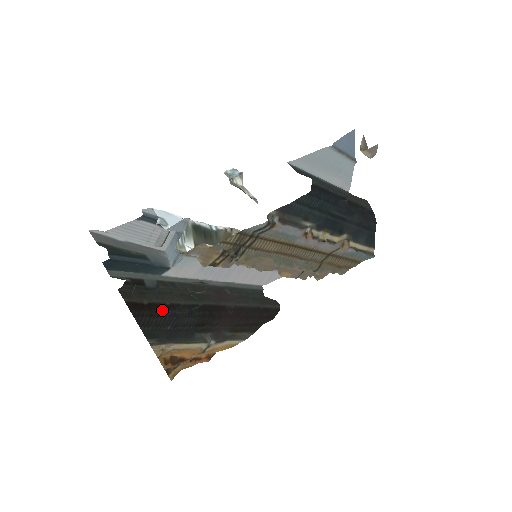
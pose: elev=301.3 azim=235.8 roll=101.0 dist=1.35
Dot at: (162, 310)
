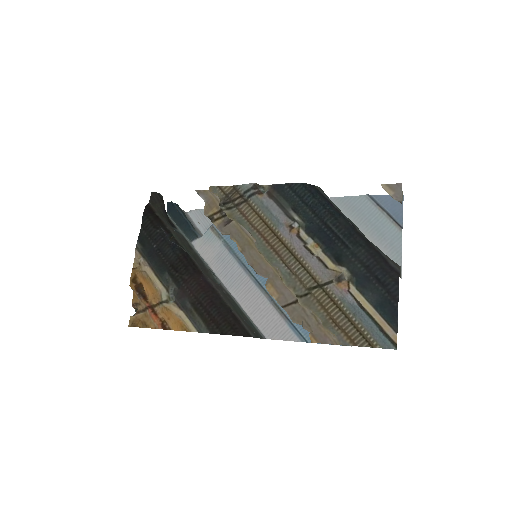
Dot at: (160, 226)
